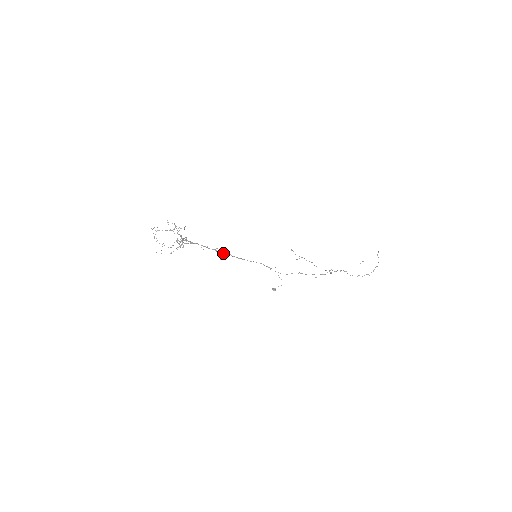
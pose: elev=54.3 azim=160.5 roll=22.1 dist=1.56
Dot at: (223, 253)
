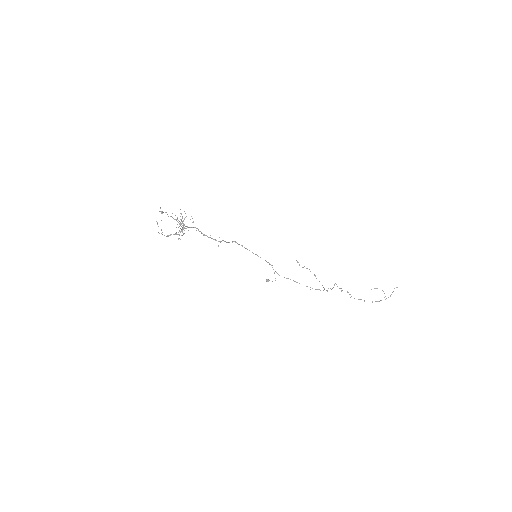
Dot at: (226, 242)
